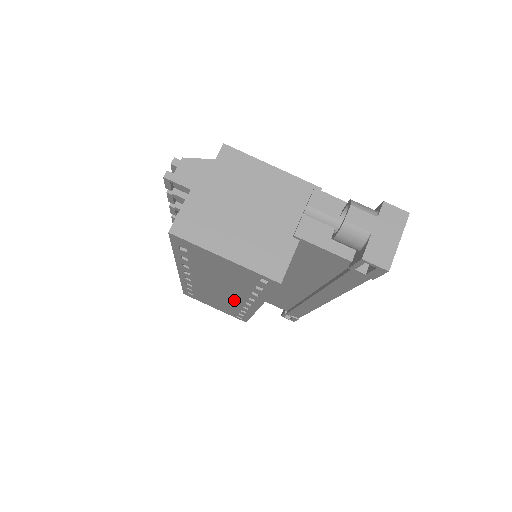
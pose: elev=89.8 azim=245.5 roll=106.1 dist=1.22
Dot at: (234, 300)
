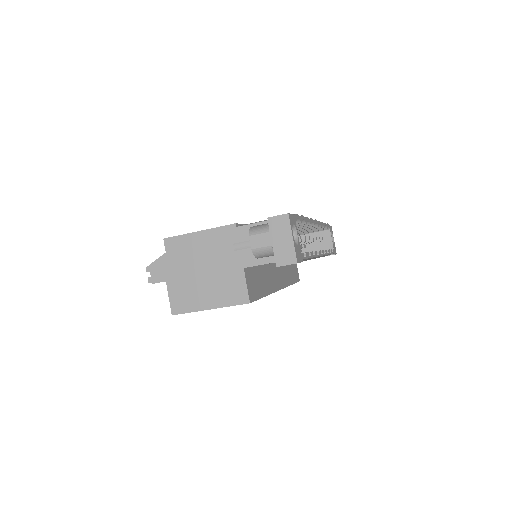
Dot at: occluded
